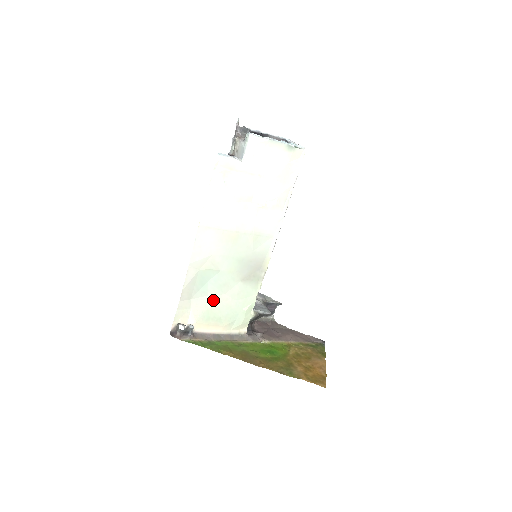
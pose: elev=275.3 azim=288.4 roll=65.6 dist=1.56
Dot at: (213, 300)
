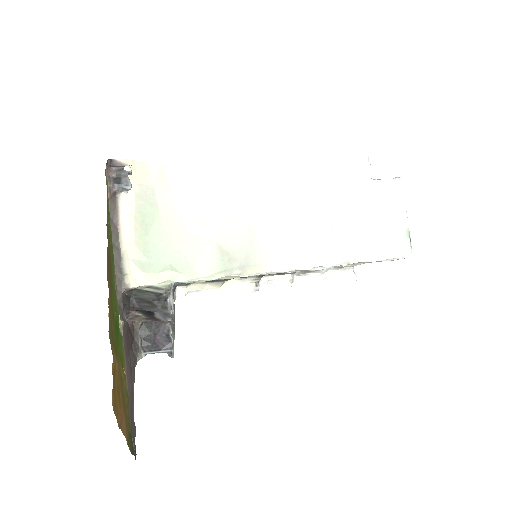
Dot at: (173, 217)
